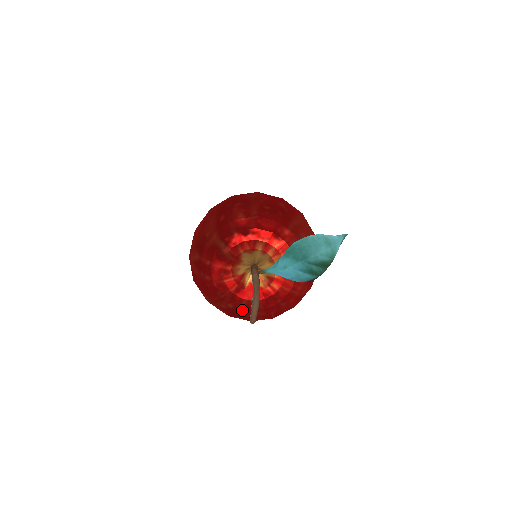
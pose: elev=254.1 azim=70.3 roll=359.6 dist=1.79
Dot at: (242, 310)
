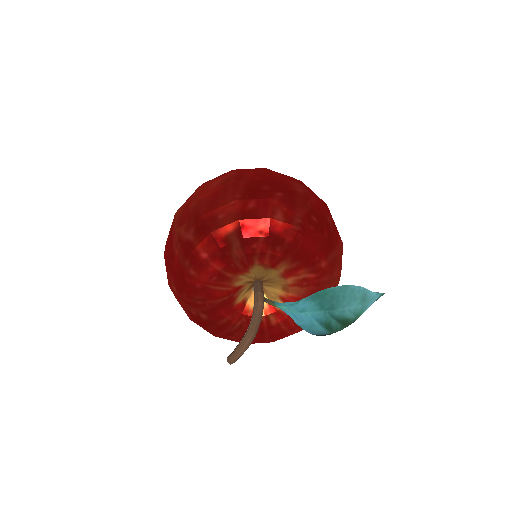
Dot at: (215, 327)
